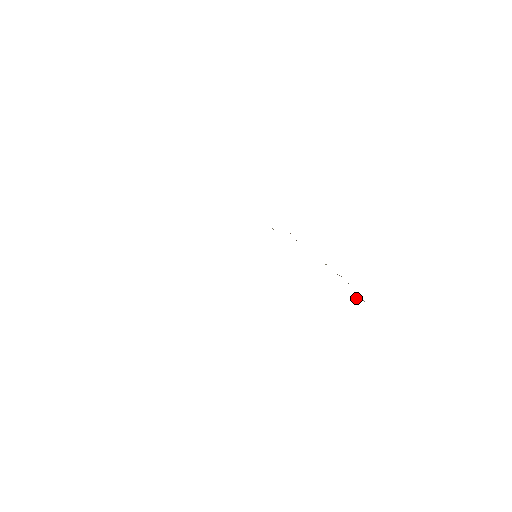
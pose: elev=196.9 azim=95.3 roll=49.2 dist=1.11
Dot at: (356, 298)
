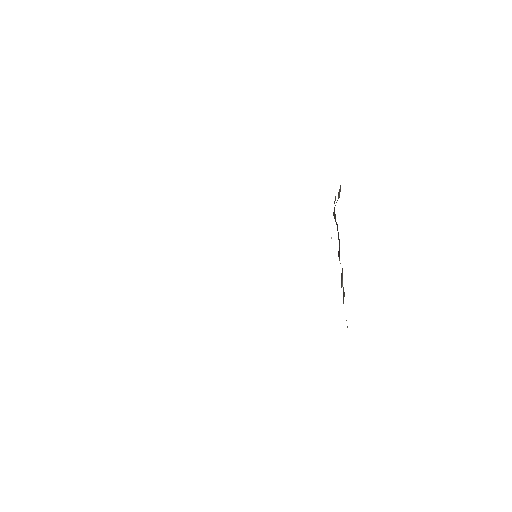
Dot at: occluded
